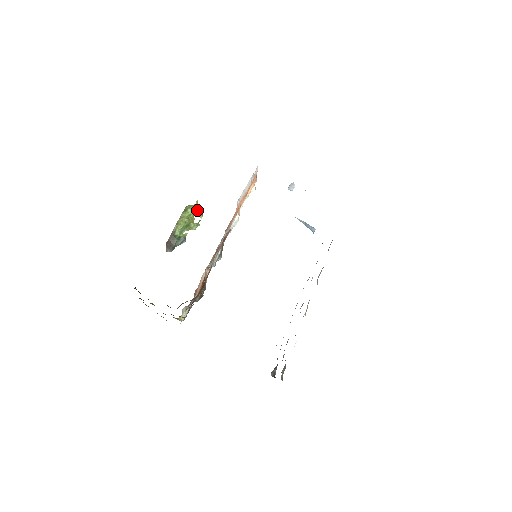
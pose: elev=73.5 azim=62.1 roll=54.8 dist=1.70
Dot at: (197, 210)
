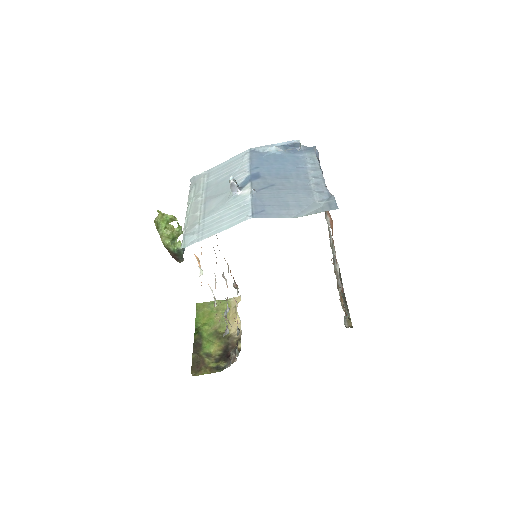
Dot at: (166, 219)
